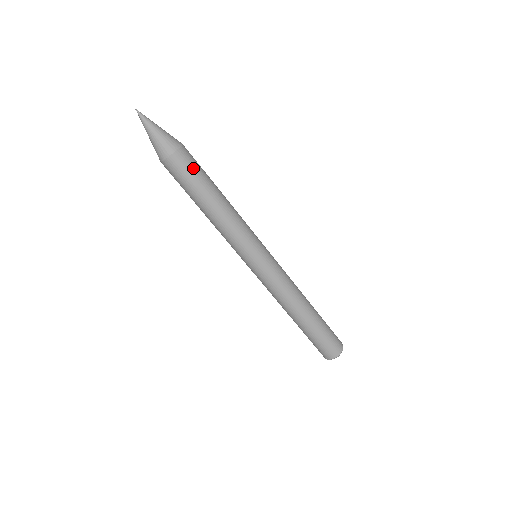
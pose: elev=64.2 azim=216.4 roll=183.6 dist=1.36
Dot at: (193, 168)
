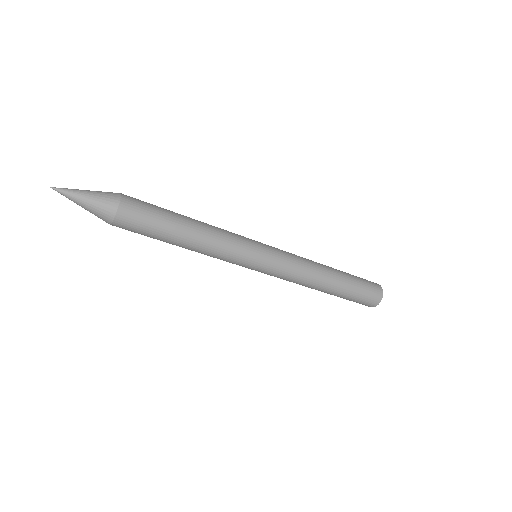
Dot at: (139, 230)
